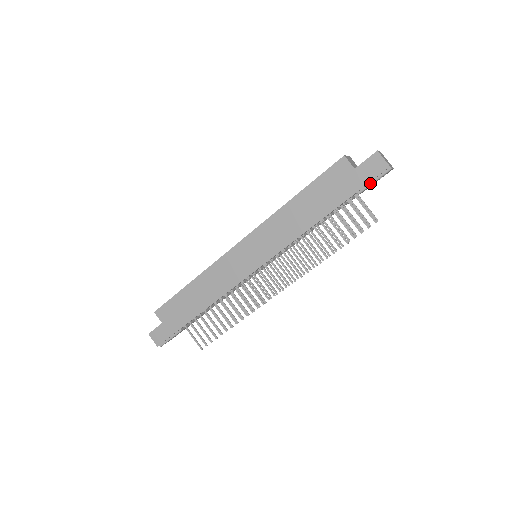
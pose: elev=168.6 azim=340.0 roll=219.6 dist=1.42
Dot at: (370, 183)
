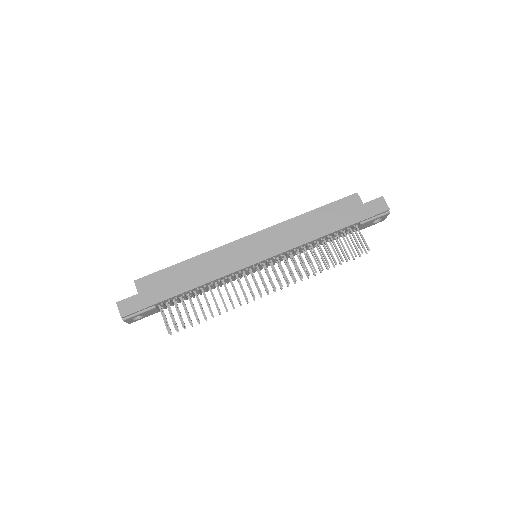
Dot at: (372, 218)
